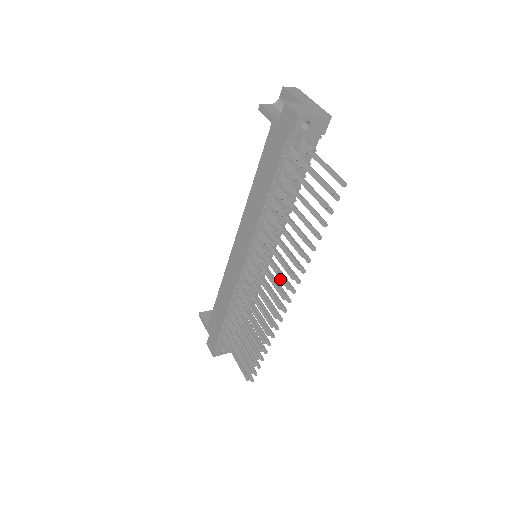
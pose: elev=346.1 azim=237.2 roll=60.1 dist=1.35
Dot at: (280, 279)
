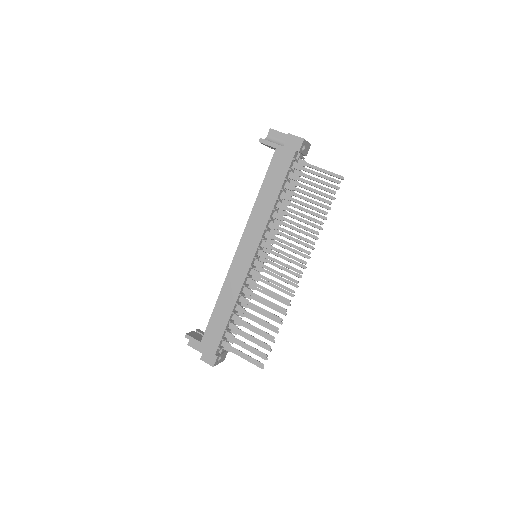
Dot at: (295, 259)
